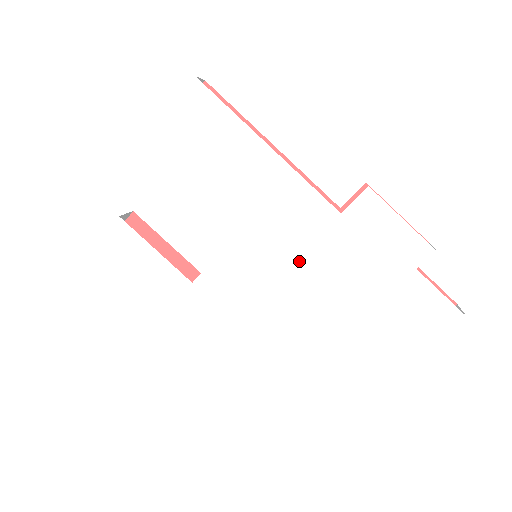
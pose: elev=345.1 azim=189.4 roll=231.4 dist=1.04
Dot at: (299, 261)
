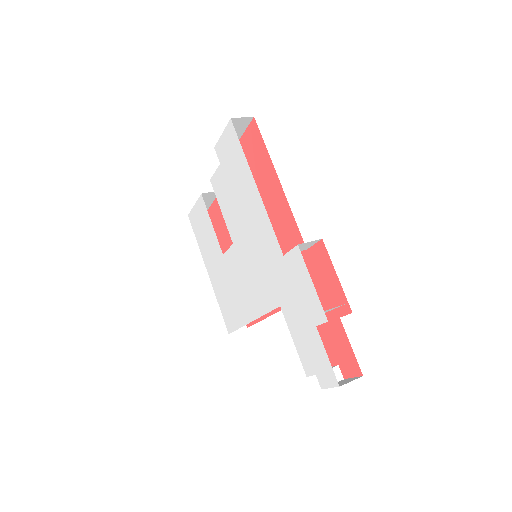
Dot at: (263, 274)
